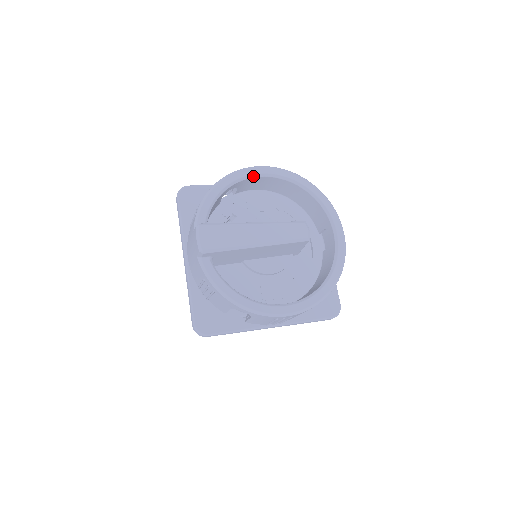
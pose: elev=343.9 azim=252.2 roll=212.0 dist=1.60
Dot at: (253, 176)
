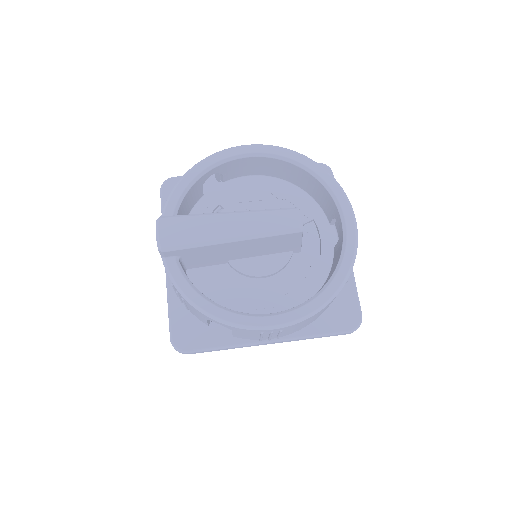
Dot at: (237, 157)
